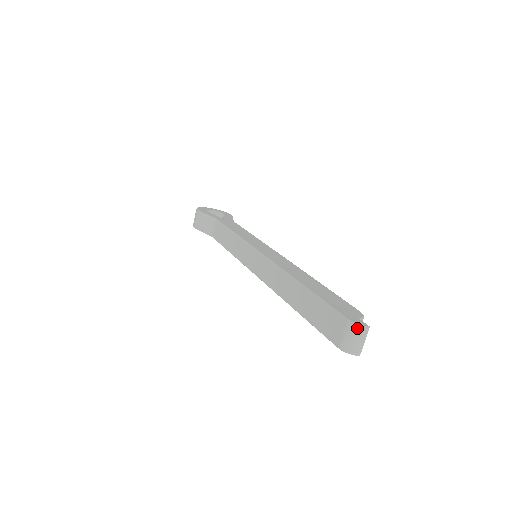
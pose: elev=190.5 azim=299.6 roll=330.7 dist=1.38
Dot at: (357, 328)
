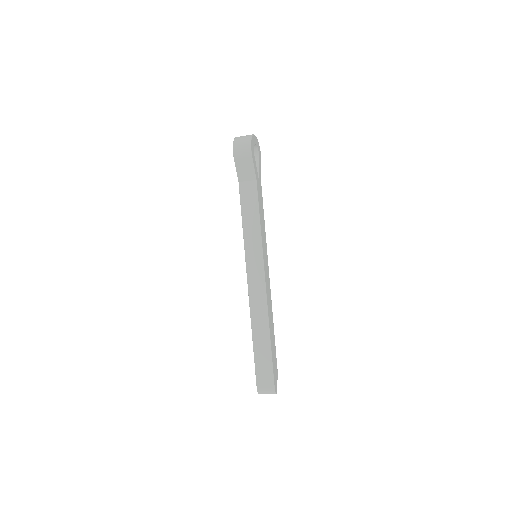
Dot at: occluded
